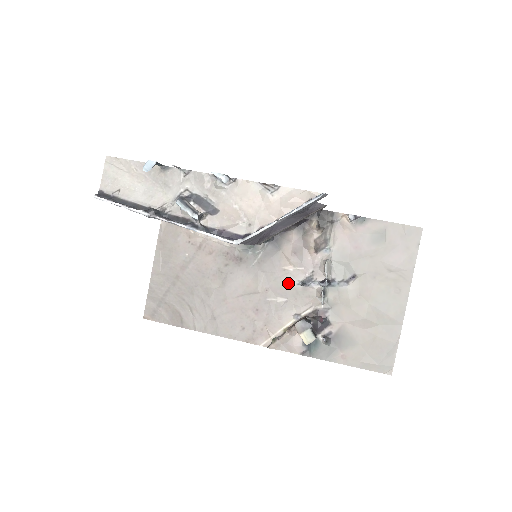
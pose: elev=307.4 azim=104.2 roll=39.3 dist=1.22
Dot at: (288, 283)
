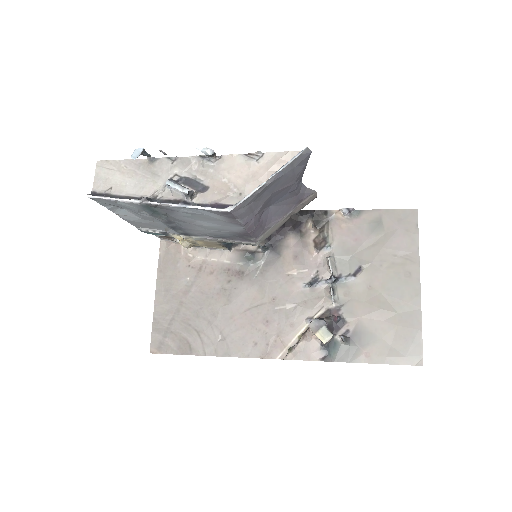
Dot at: (294, 288)
